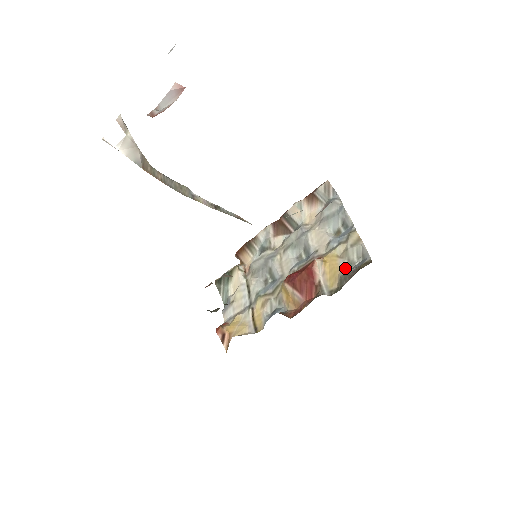
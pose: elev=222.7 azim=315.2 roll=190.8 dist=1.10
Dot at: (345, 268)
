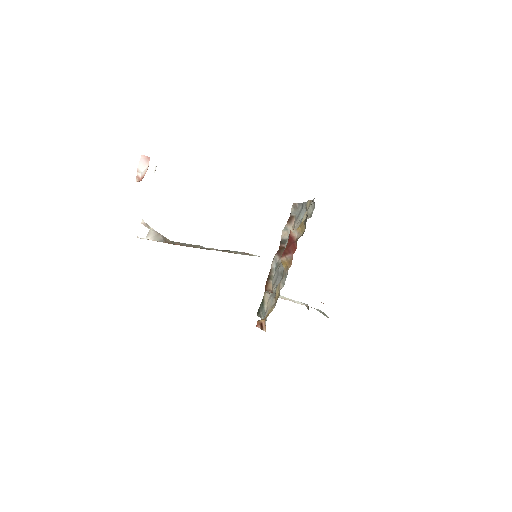
Dot at: occluded
